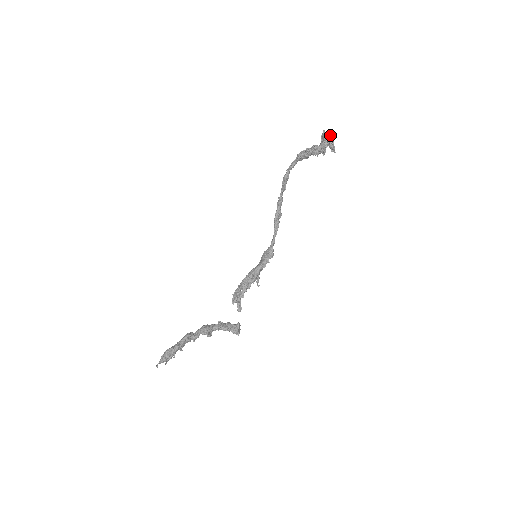
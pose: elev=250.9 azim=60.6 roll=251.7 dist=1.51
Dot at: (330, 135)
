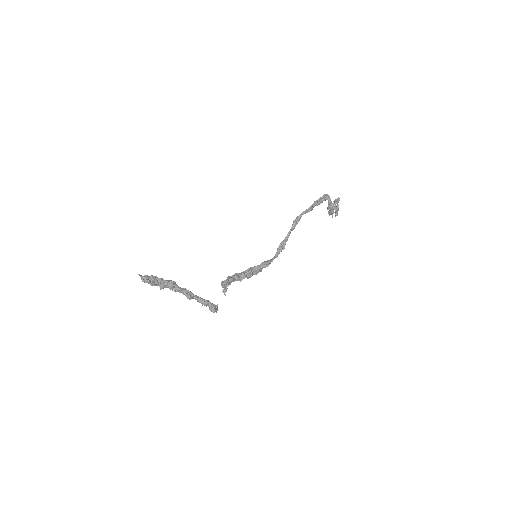
Dot at: (337, 198)
